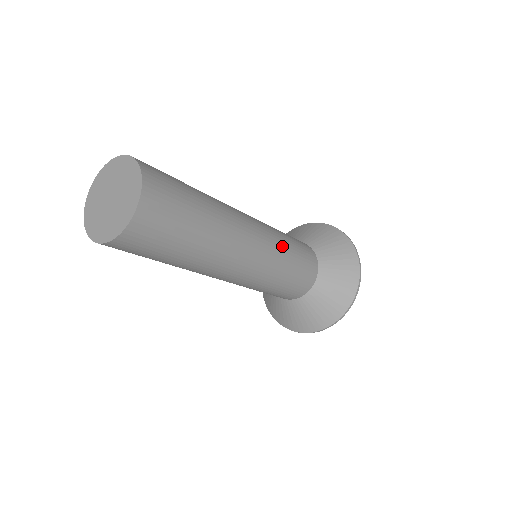
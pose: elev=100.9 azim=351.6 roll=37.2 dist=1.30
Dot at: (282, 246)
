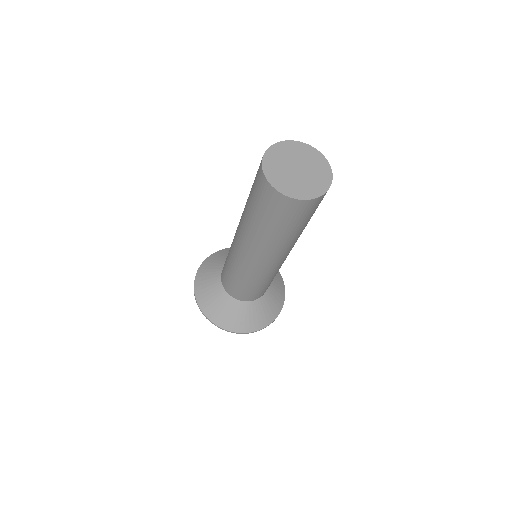
Dot at: occluded
